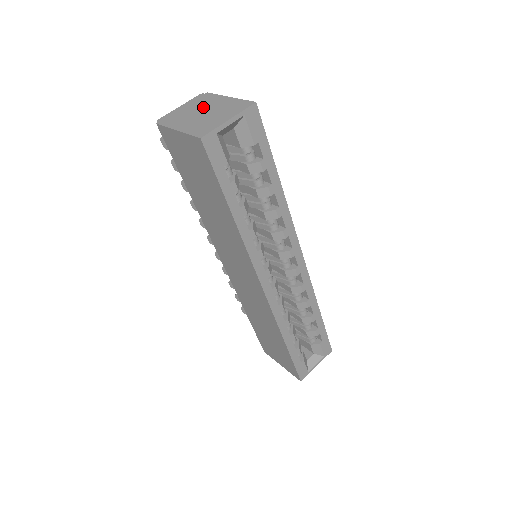
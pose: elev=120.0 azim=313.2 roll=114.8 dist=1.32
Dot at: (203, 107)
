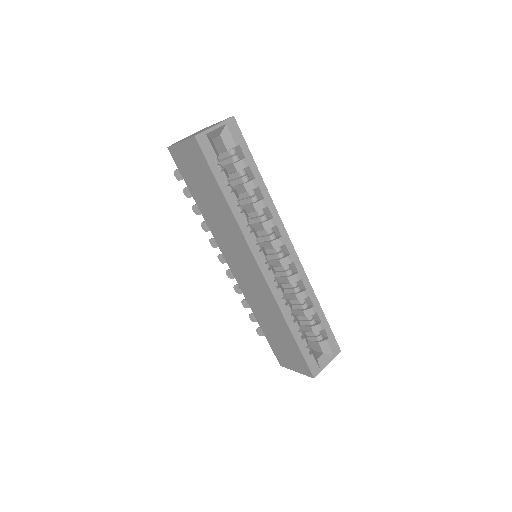
Dot at: (199, 131)
